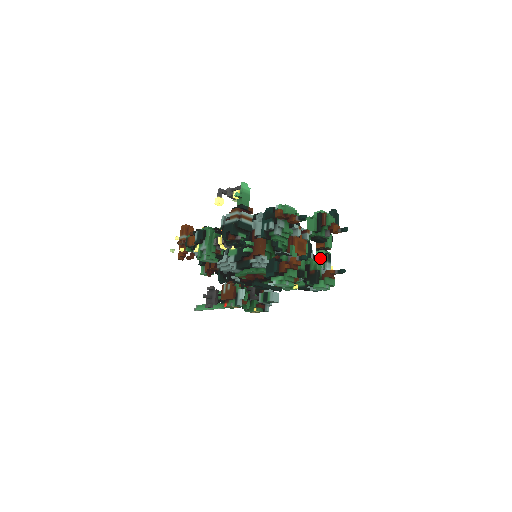
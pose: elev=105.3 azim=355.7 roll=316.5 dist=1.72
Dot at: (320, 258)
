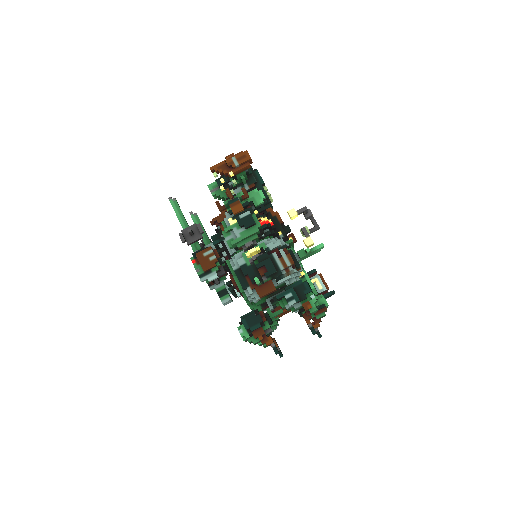
Dot at: occluded
